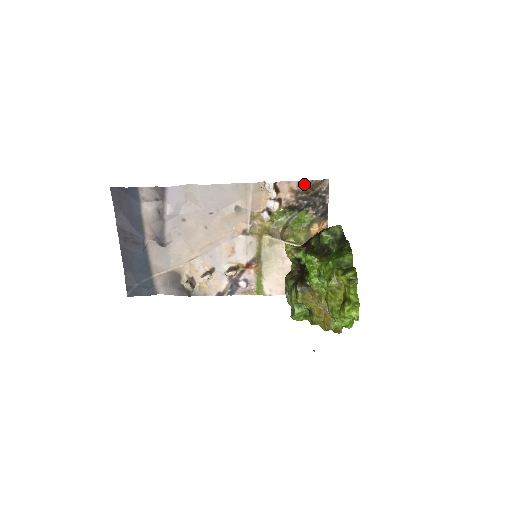
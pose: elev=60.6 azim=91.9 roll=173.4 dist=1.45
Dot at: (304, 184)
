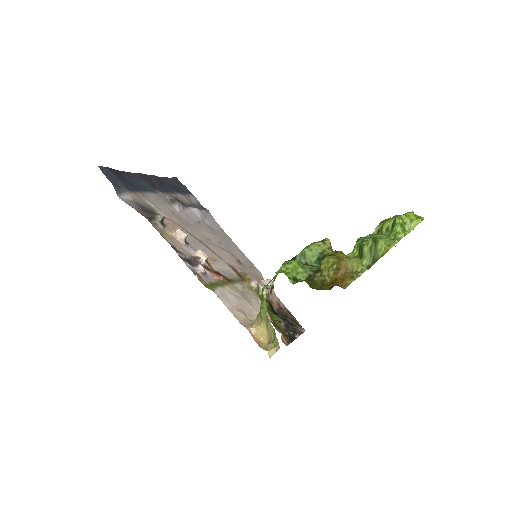
Dot at: (289, 312)
